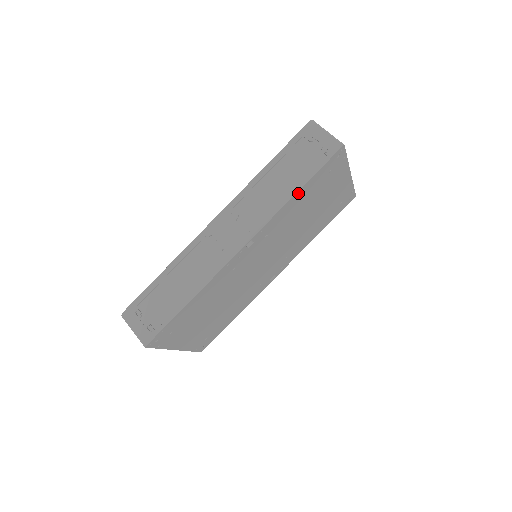
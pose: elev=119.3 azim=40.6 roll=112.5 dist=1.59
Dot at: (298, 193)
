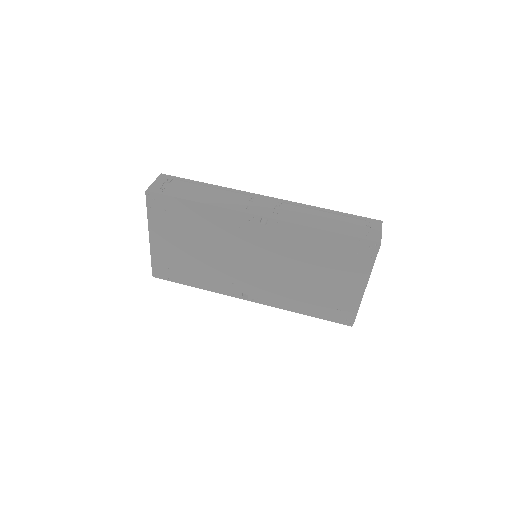
Dot at: (323, 233)
